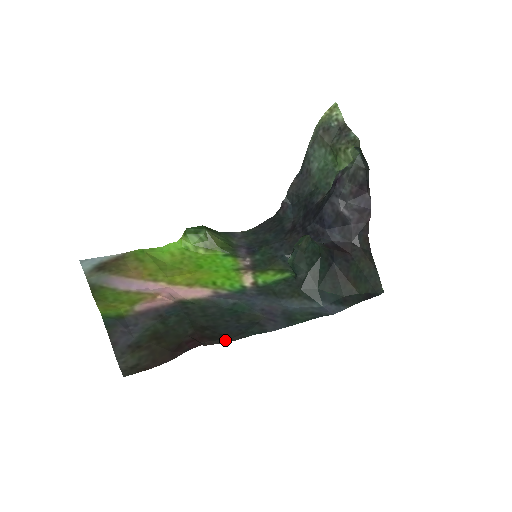
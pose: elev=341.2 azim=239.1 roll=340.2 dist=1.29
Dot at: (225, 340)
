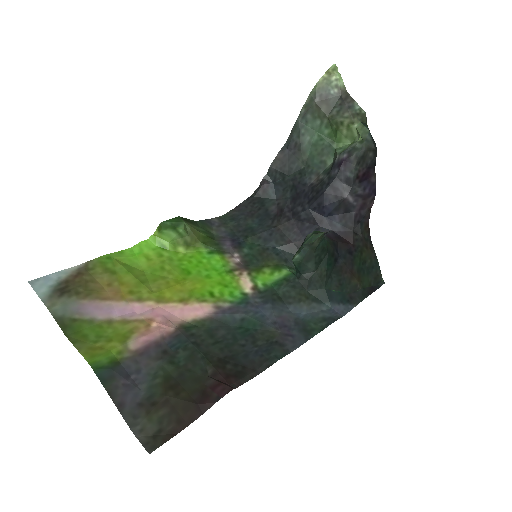
Dot at: (252, 374)
